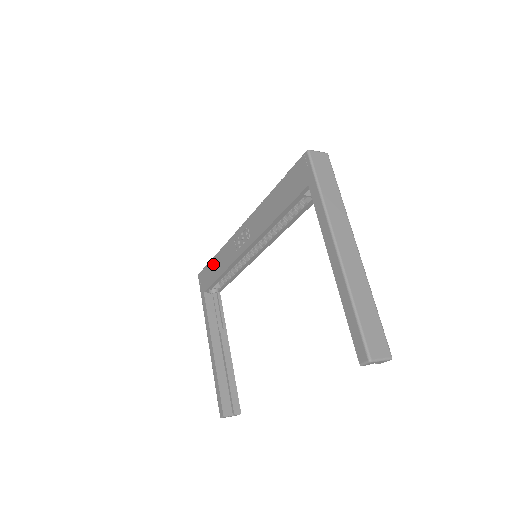
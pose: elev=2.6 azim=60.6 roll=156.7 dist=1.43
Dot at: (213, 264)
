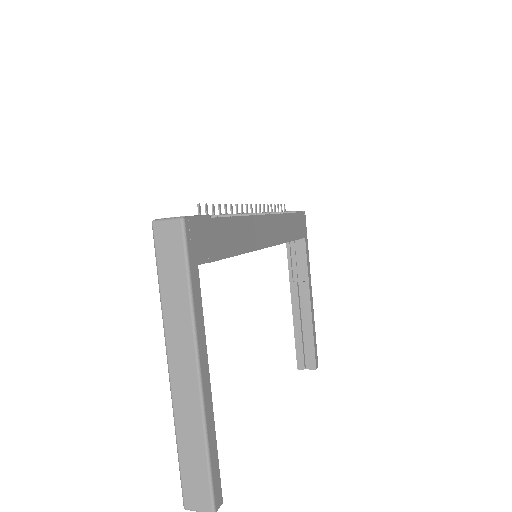
Dot at: occluded
